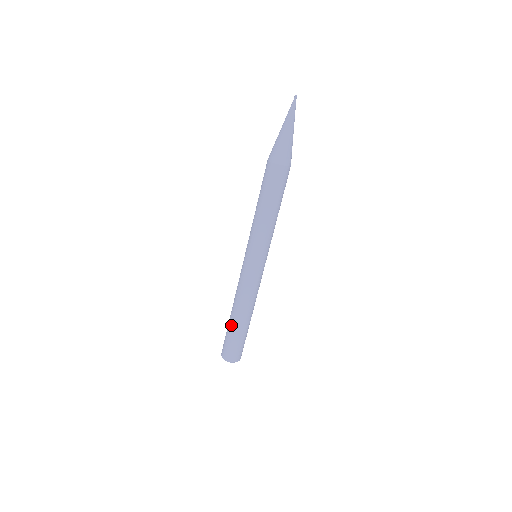
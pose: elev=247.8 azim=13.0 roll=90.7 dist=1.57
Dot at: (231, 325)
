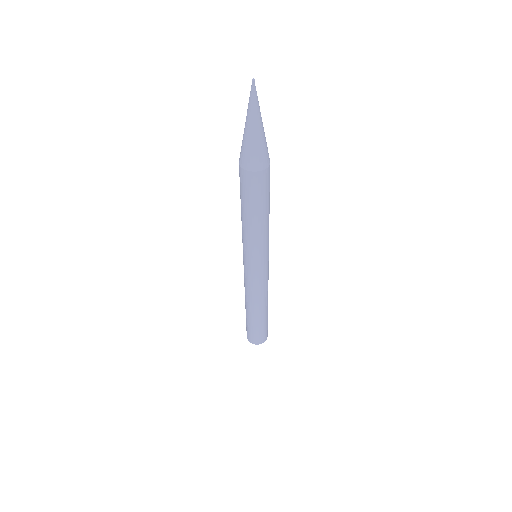
Dot at: (247, 317)
